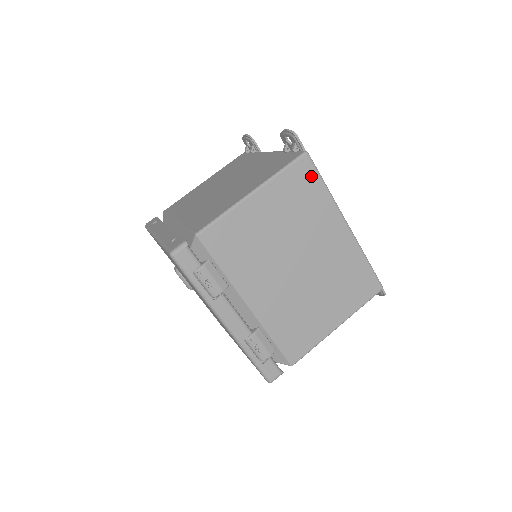
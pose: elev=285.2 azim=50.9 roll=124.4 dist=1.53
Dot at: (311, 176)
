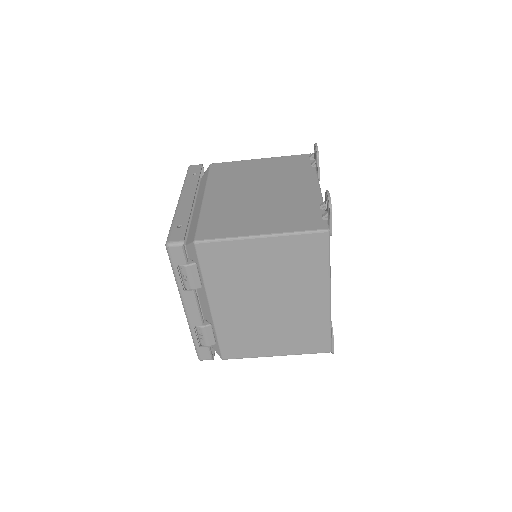
Dot at: (320, 250)
